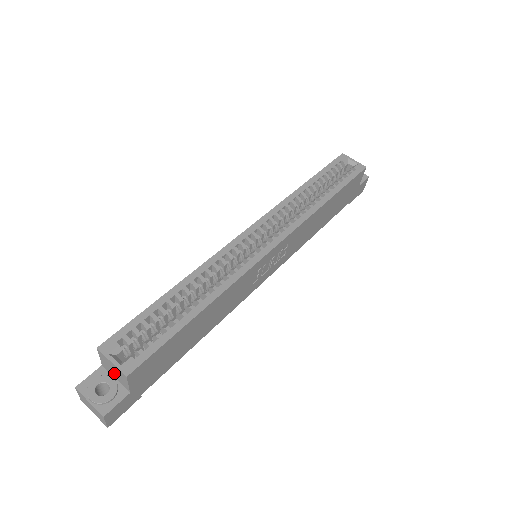
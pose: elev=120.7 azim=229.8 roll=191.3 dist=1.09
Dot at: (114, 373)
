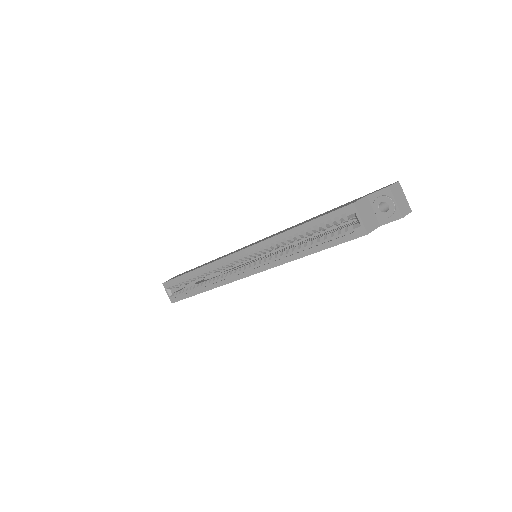
Dot at: (176, 288)
